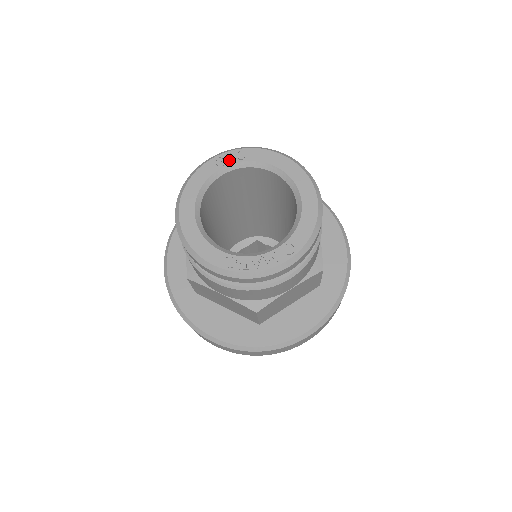
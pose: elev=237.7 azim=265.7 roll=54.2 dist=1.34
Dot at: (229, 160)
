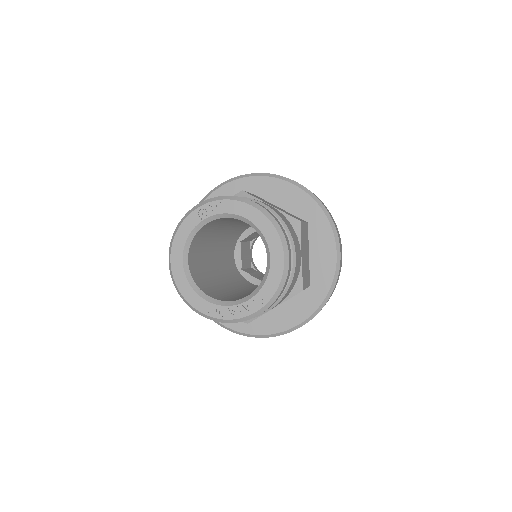
Dot at: (209, 212)
